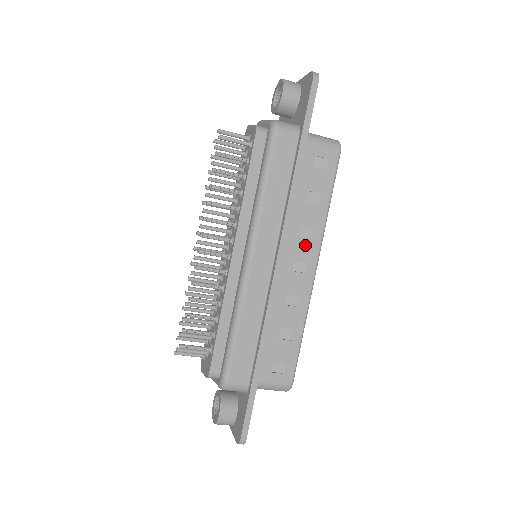
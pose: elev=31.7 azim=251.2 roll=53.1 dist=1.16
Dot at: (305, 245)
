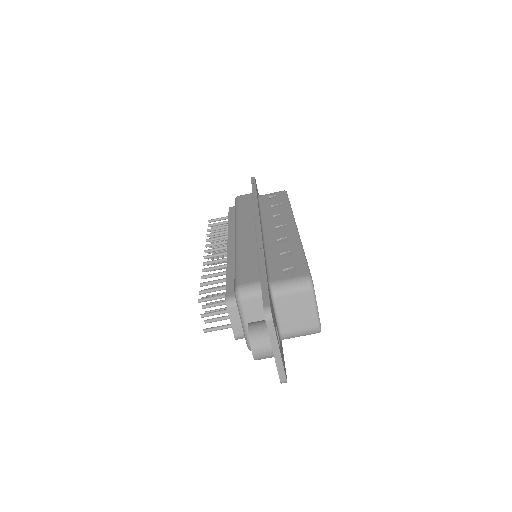
Dot at: (280, 220)
